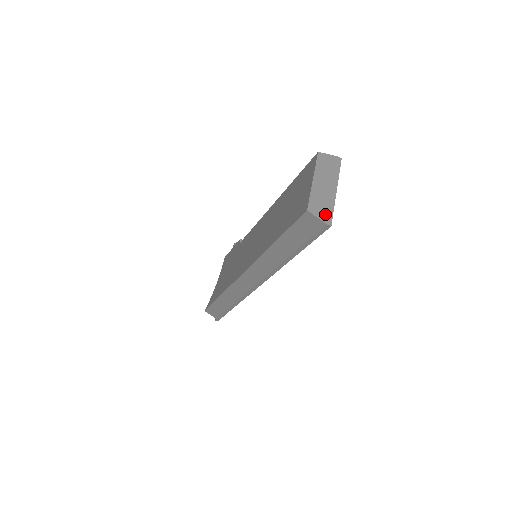
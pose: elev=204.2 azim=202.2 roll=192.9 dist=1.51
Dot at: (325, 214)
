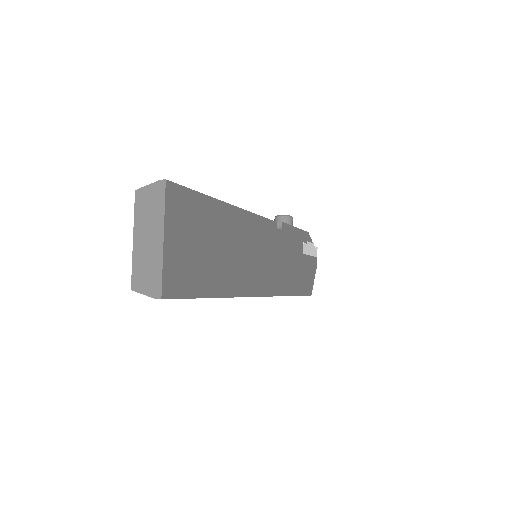
Dot at: (152, 284)
